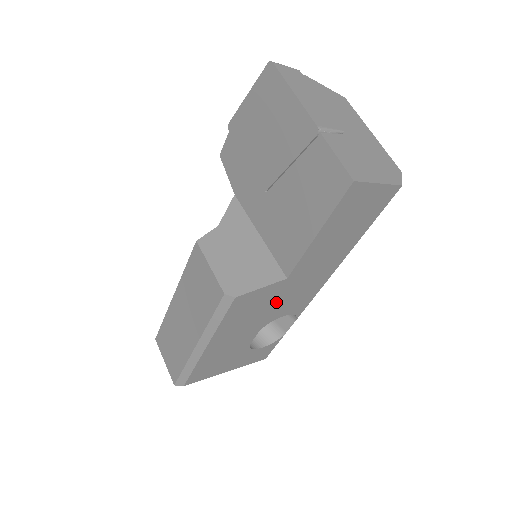
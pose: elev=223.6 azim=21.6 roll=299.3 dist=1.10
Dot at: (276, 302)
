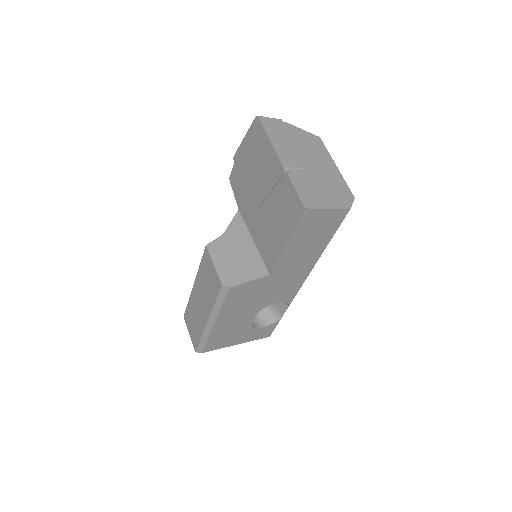
Dot at: (266, 292)
